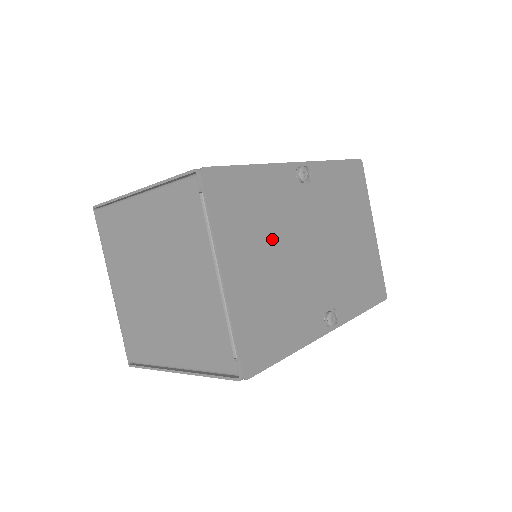
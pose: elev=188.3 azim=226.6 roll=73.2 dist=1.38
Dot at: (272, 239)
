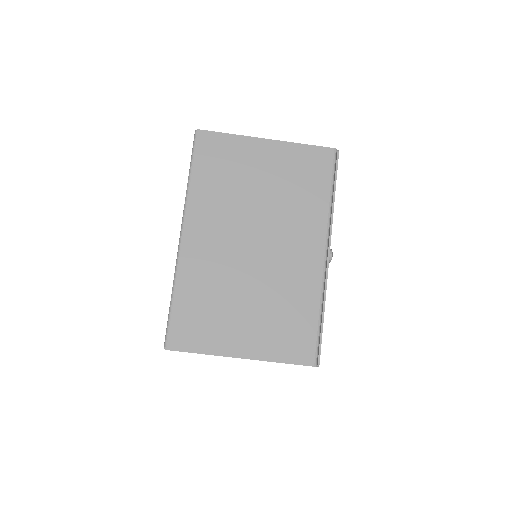
Dot at: occluded
